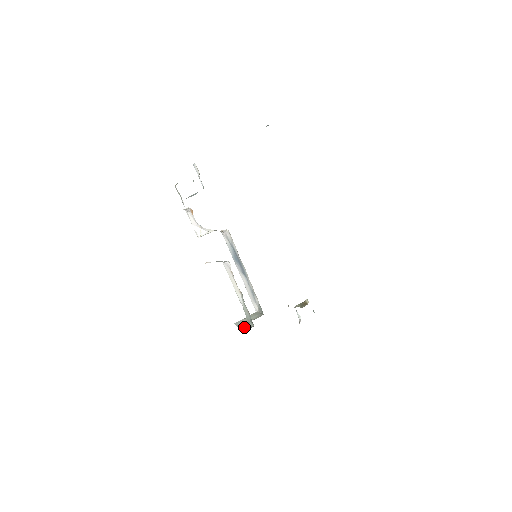
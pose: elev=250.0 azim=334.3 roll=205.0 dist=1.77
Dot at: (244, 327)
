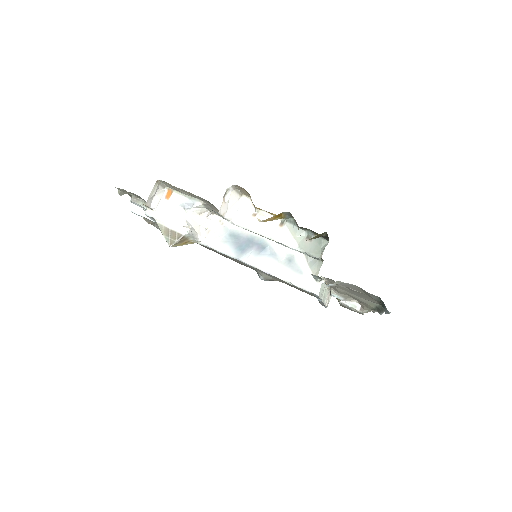
Dot at: occluded
